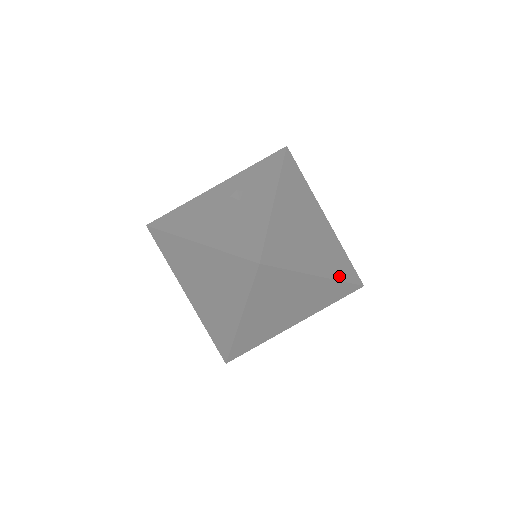
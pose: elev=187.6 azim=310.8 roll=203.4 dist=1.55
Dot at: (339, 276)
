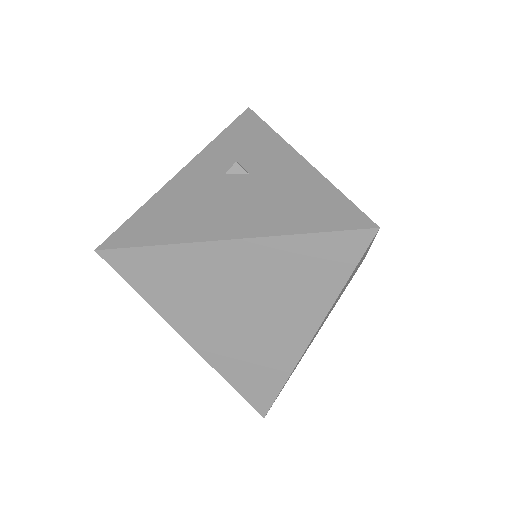
Dot at: occluded
